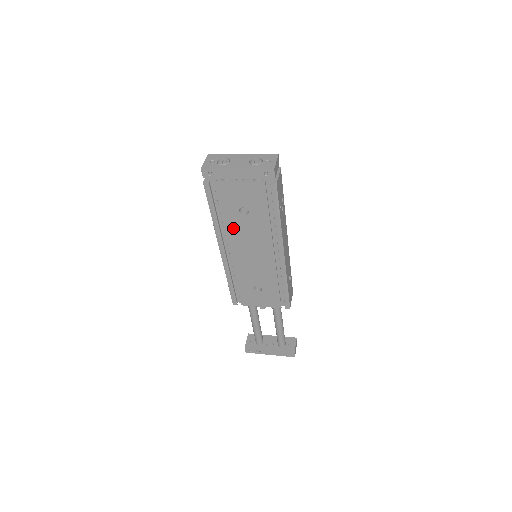
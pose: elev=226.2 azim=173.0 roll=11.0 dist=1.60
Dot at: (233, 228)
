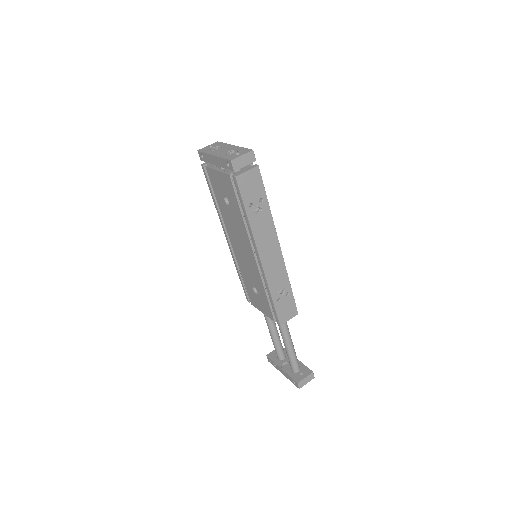
Dot at: (226, 217)
